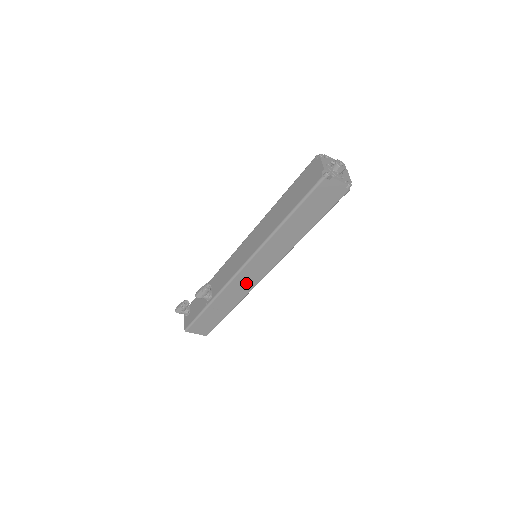
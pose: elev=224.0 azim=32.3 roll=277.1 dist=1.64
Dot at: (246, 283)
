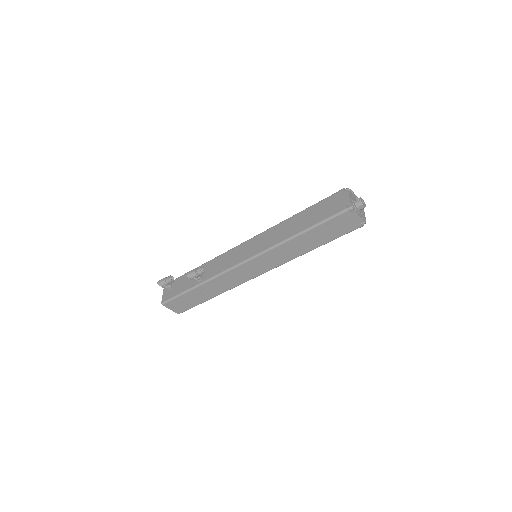
Dot at: (239, 277)
